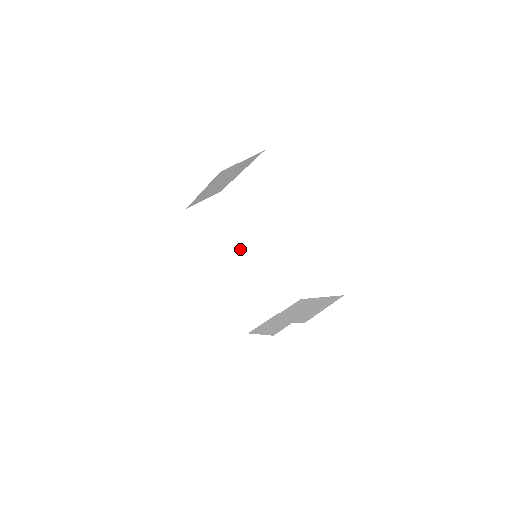
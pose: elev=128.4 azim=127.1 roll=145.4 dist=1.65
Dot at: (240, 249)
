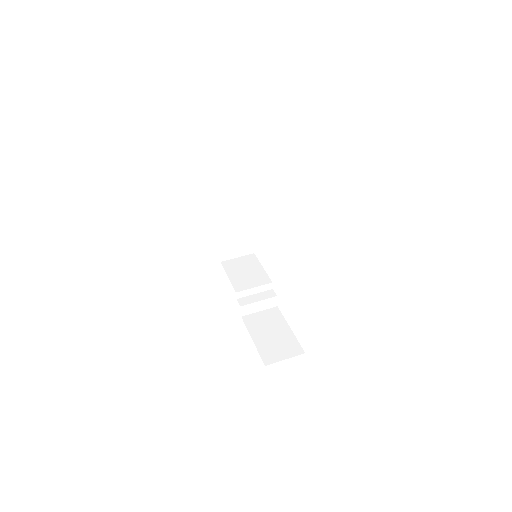
Dot at: (266, 292)
